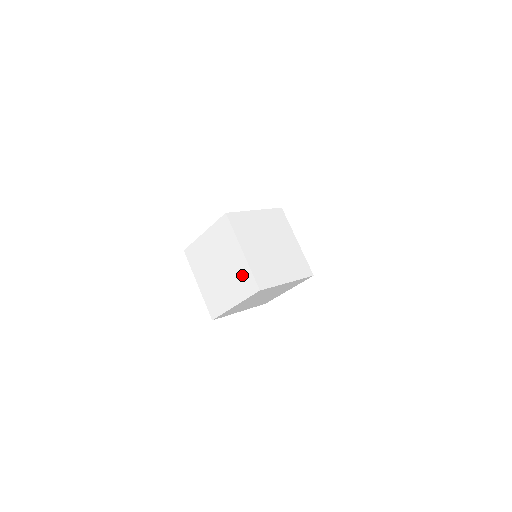
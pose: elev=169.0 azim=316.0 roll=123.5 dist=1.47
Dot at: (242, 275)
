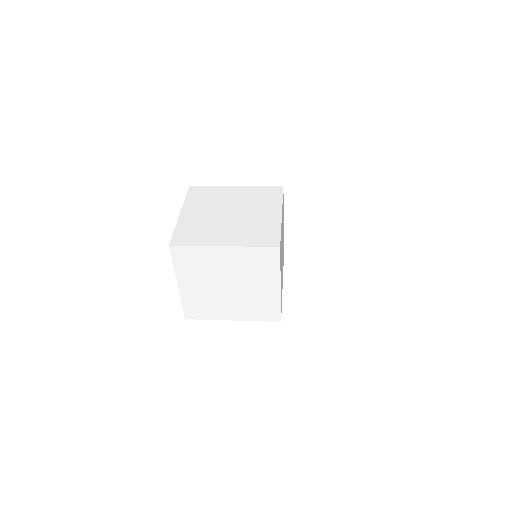
Dot at: (264, 304)
